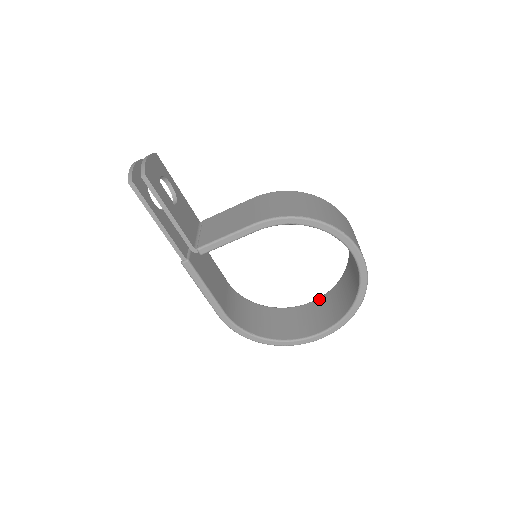
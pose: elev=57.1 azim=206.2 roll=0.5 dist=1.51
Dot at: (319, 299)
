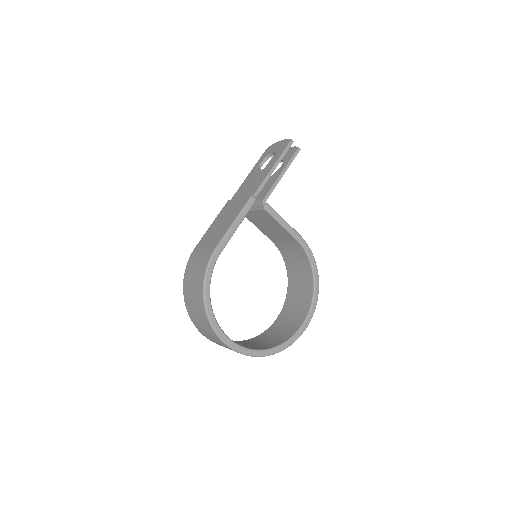
Dot at: occluded
